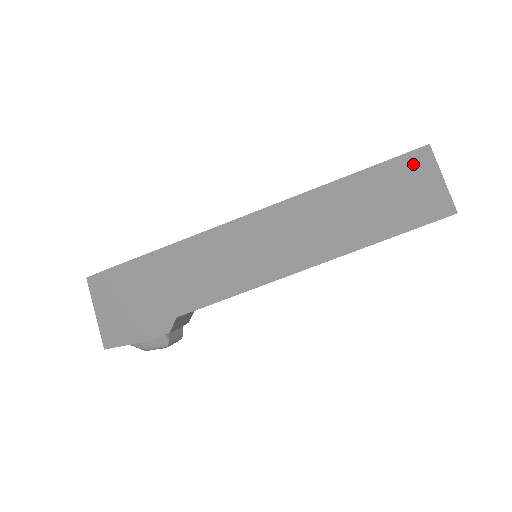
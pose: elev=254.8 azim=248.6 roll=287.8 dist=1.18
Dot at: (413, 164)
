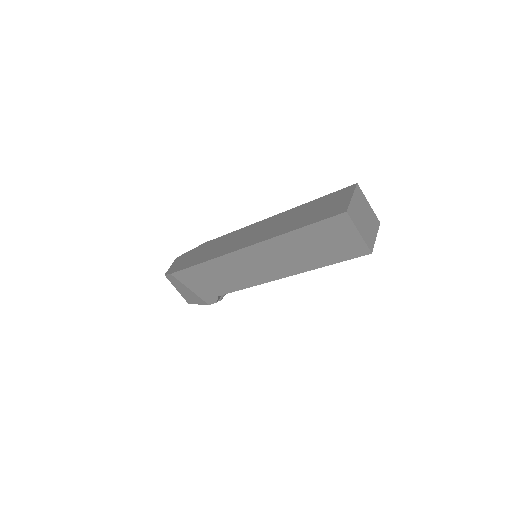
Dot at: (337, 224)
